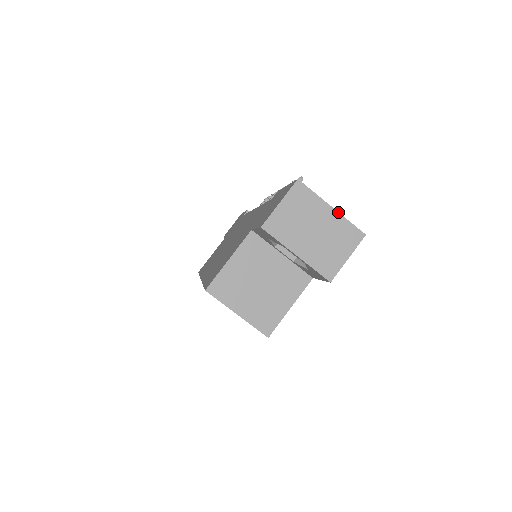
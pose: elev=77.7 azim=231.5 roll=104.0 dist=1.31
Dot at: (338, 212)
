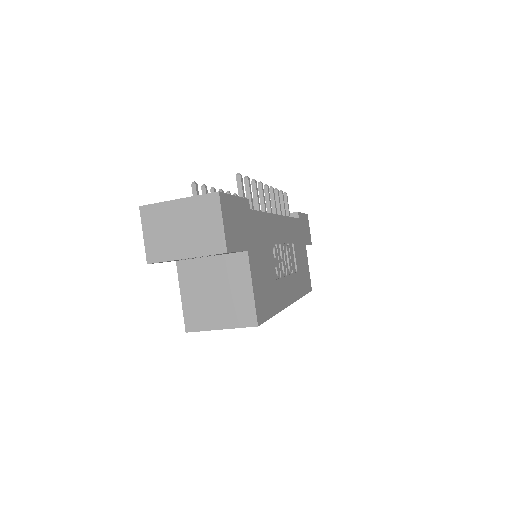
Dot at: (184, 198)
